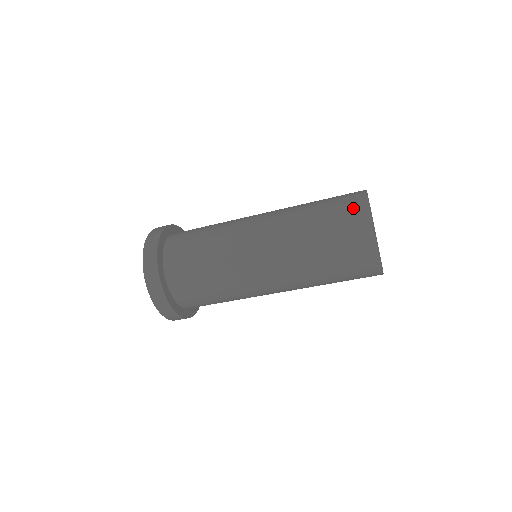
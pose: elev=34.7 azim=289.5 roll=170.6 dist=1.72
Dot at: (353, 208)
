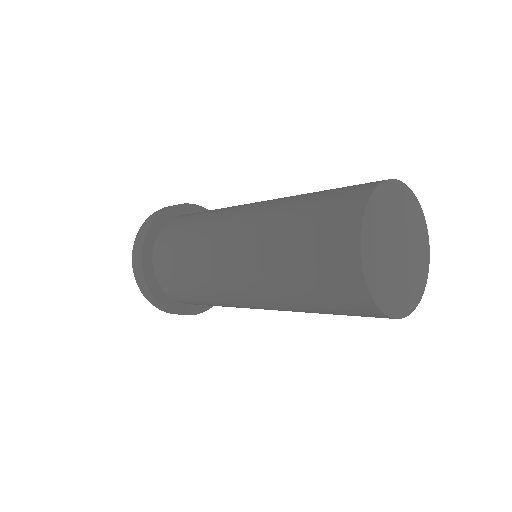
Dot at: (338, 242)
